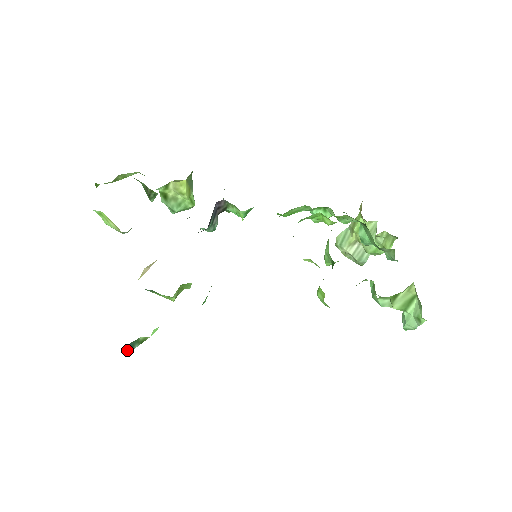
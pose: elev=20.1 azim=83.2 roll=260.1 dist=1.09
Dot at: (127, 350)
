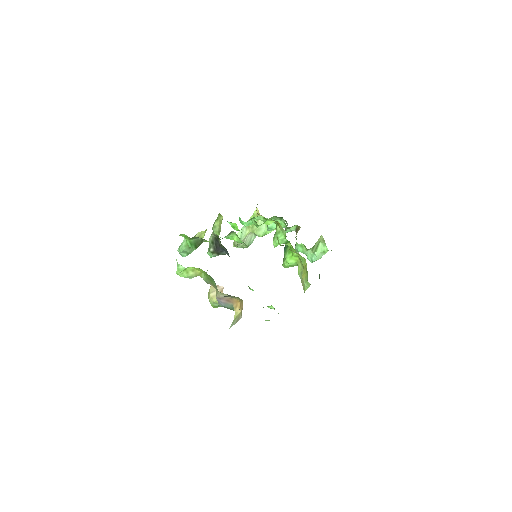
Dot at: occluded
